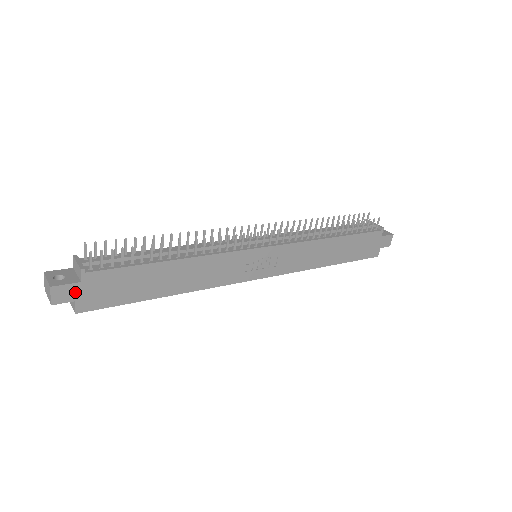
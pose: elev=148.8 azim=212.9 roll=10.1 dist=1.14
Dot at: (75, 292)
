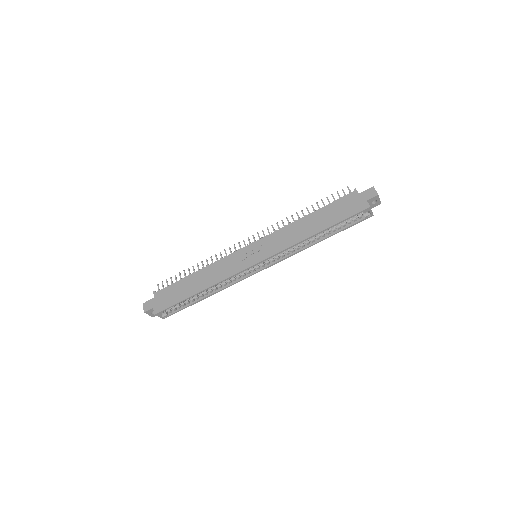
Dot at: (153, 303)
